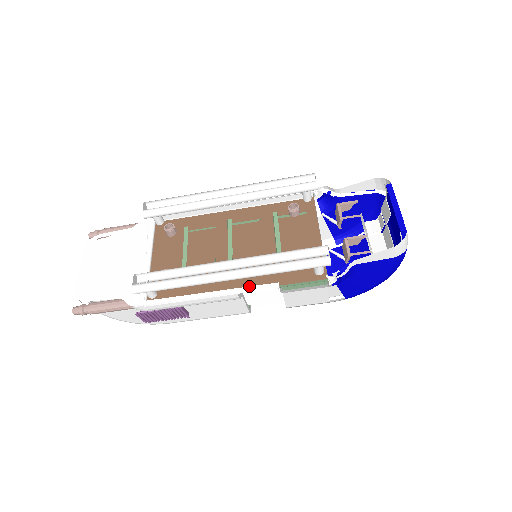
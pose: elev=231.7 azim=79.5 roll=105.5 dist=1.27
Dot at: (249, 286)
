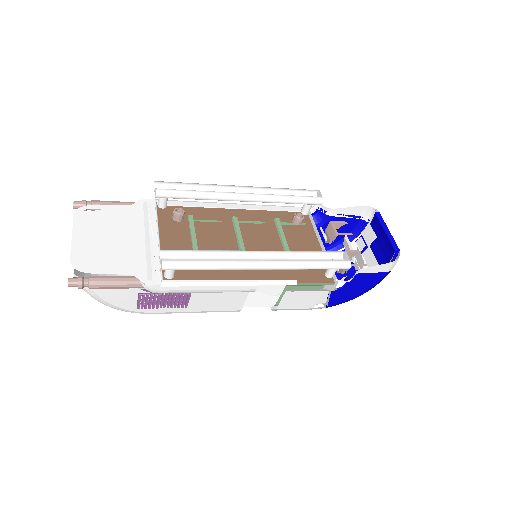
Dot at: occluded
